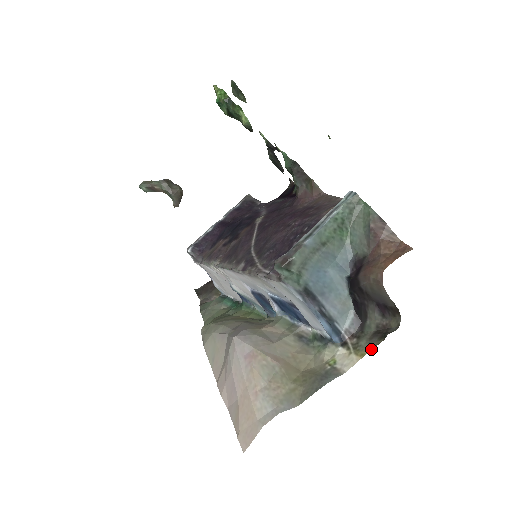
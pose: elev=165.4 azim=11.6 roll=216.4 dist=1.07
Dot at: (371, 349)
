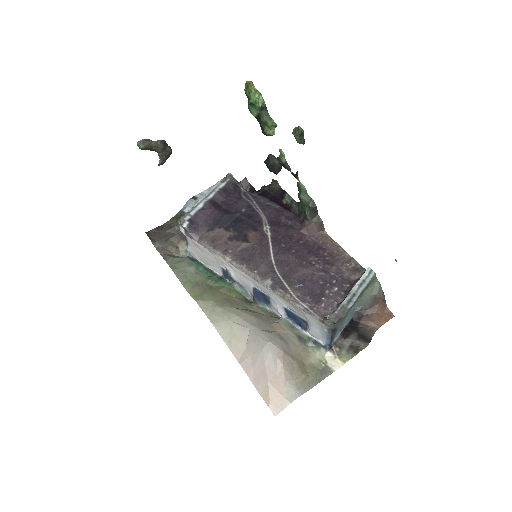
Dot at: occluded
